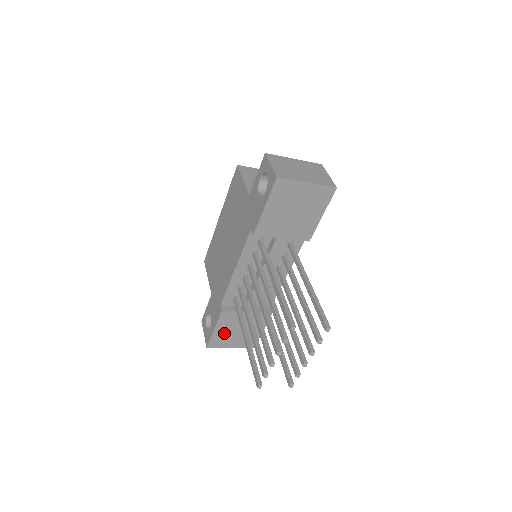
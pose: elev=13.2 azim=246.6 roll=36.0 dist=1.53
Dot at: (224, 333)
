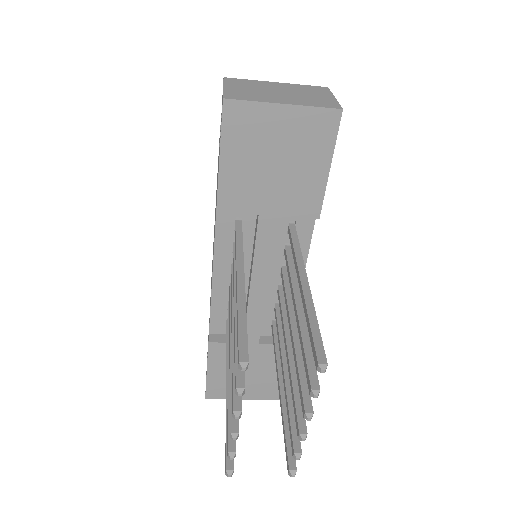
Dot at: (224, 377)
